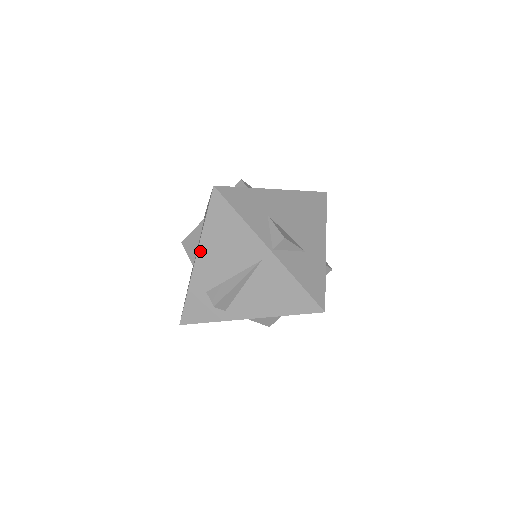
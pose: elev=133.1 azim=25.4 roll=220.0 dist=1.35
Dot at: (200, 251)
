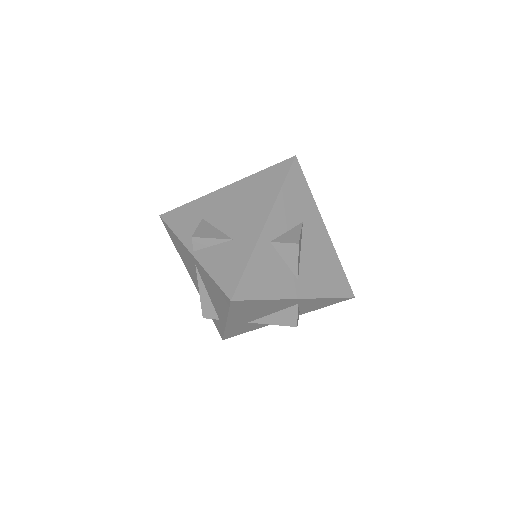
Dot at: (188, 271)
